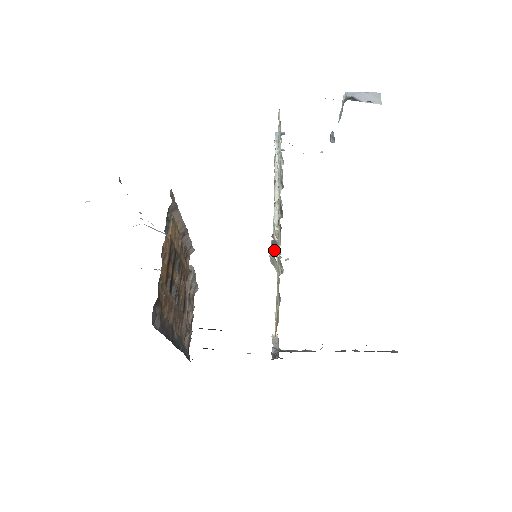
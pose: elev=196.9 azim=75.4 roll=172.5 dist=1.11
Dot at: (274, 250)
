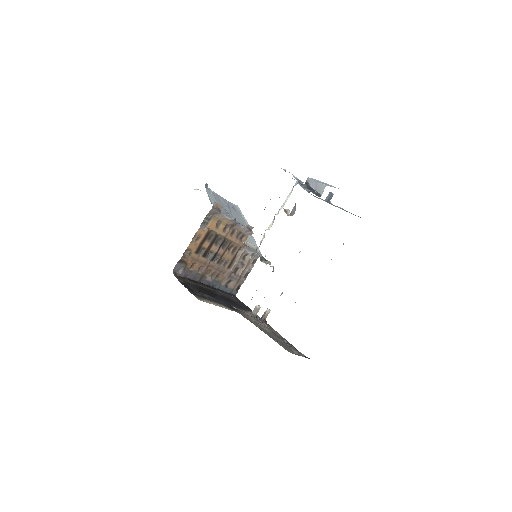
Dot at: (250, 259)
